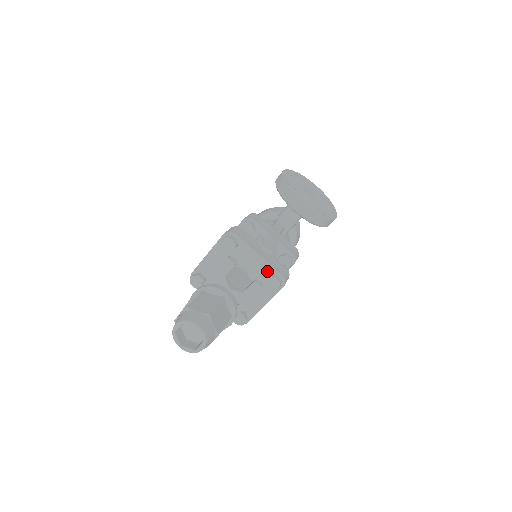
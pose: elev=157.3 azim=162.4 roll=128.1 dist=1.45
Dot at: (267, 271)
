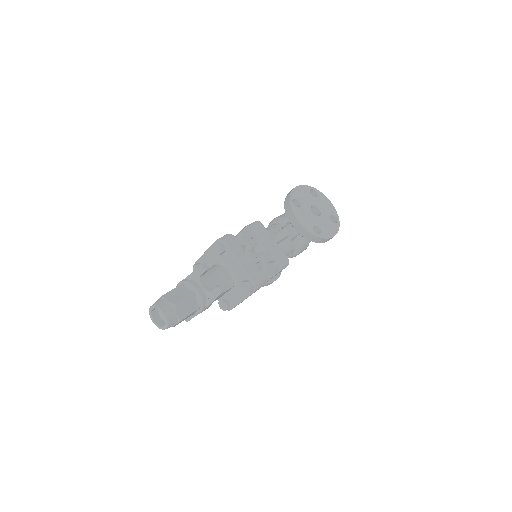
Dot at: (244, 276)
